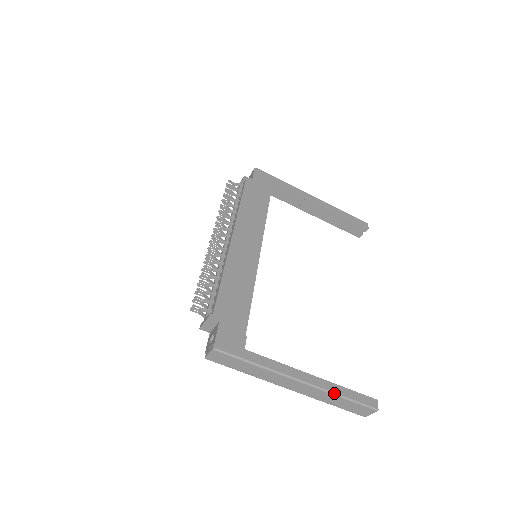
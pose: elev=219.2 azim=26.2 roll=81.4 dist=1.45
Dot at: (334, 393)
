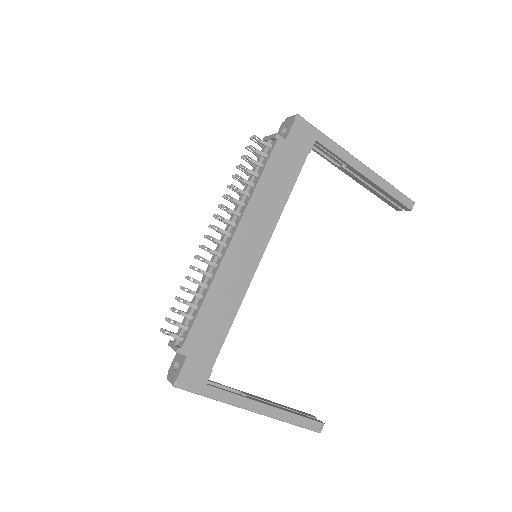
Dot at: (284, 421)
